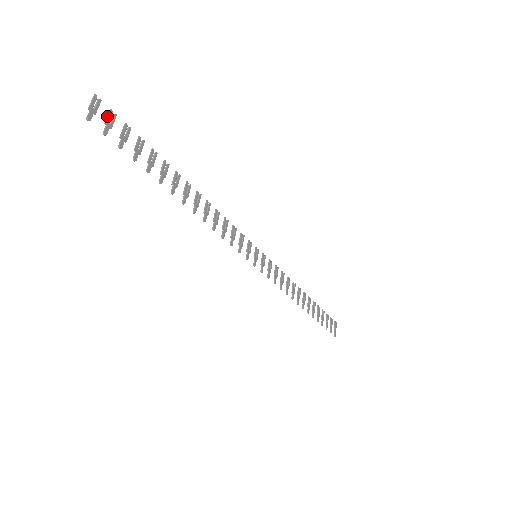
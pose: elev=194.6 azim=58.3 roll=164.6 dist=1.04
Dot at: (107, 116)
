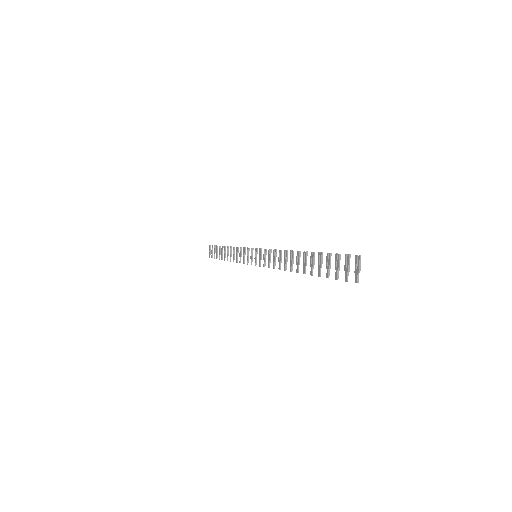
Dot at: (349, 263)
